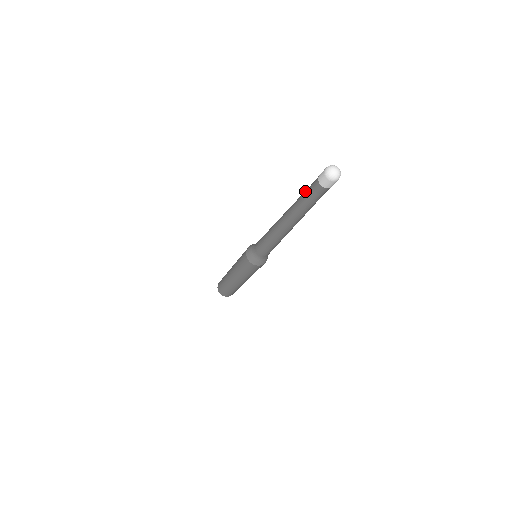
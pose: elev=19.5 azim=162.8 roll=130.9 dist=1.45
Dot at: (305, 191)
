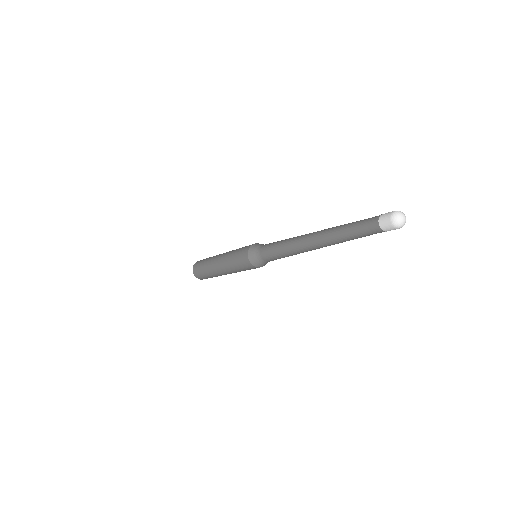
Dot at: (354, 232)
